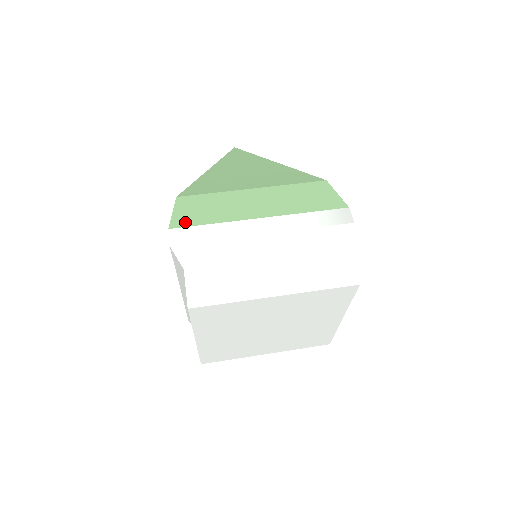
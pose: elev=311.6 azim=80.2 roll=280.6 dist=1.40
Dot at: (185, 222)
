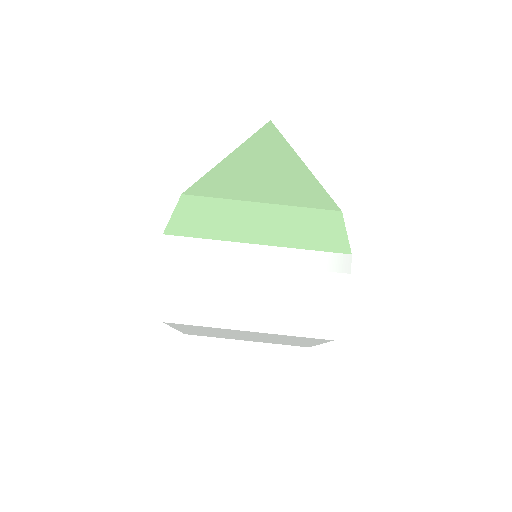
Dot at: (181, 230)
